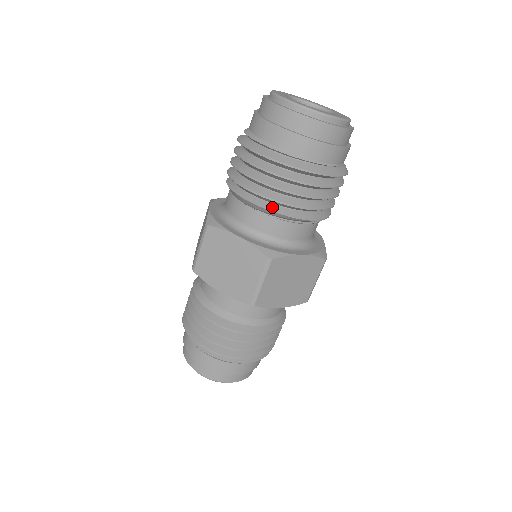
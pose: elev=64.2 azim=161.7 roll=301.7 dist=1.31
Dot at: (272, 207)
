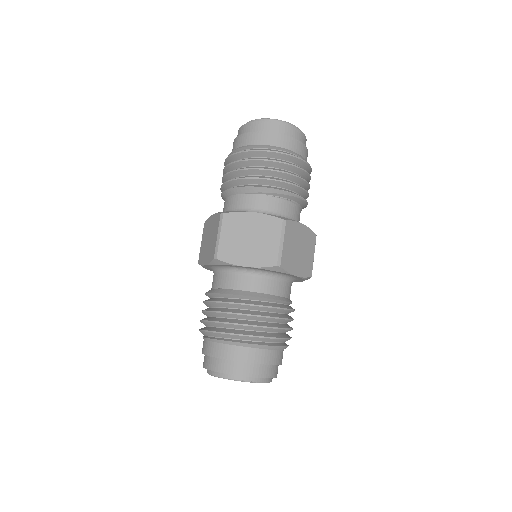
Dot at: (273, 187)
